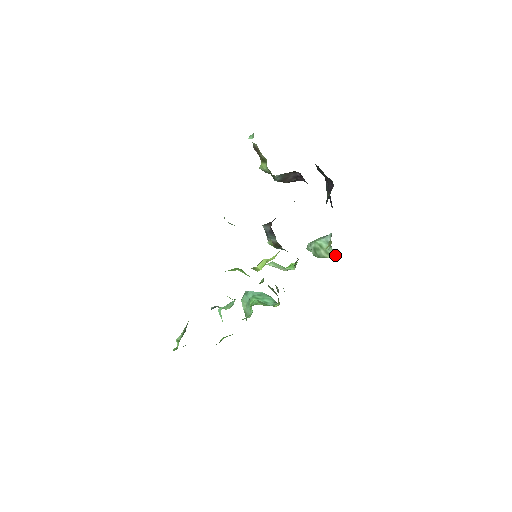
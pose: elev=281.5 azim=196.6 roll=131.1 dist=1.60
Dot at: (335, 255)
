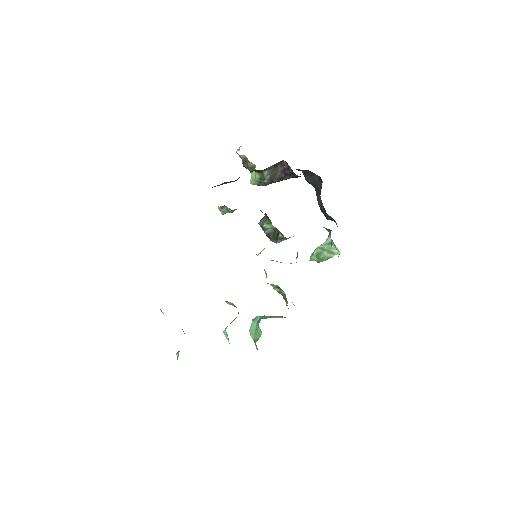
Dot at: (338, 249)
